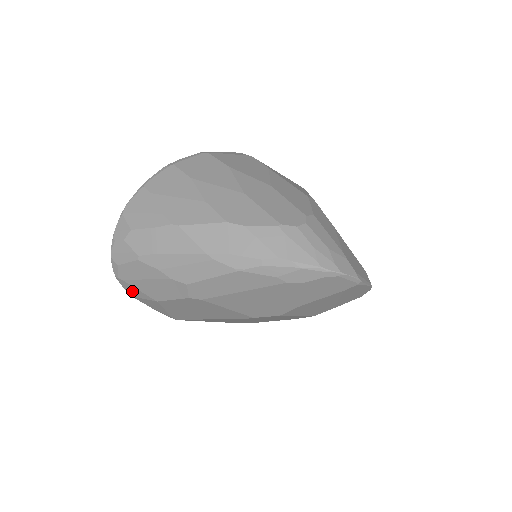
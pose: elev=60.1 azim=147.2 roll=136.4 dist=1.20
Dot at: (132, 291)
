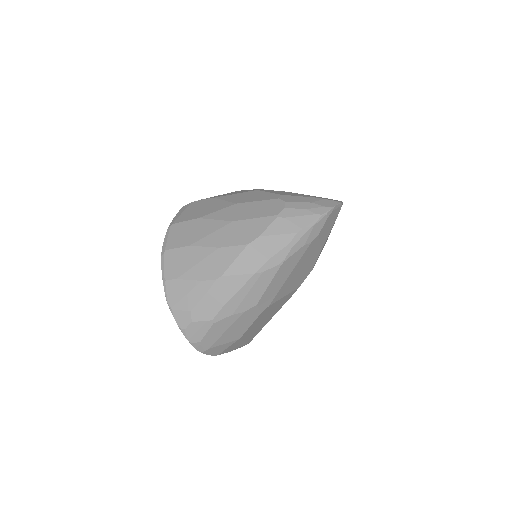
Dot at: (217, 351)
